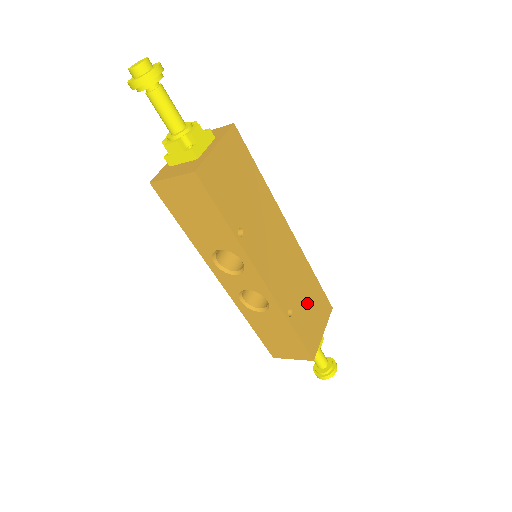
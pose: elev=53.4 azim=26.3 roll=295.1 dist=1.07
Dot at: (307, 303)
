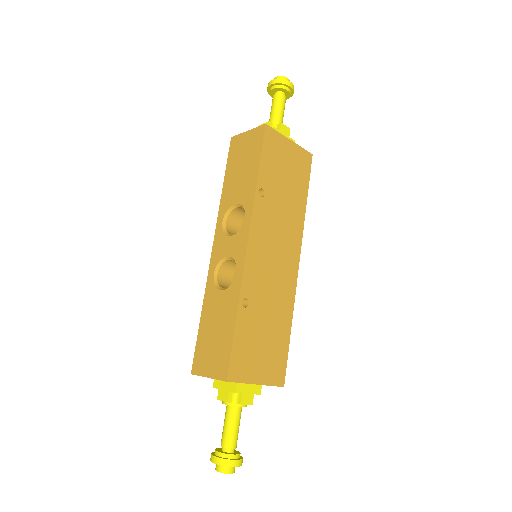
Dot at: (265, 330)
